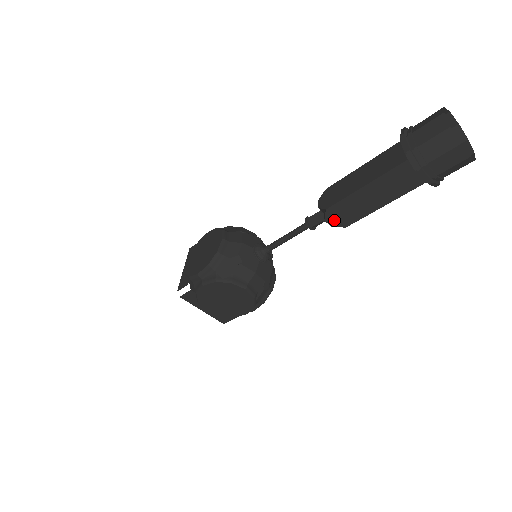
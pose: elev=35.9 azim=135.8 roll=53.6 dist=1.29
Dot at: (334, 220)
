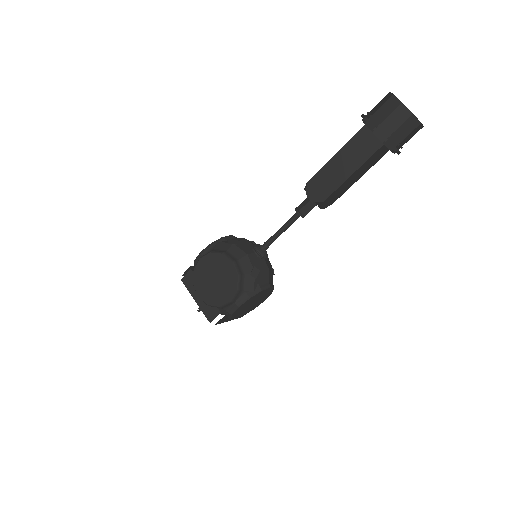
Dot at: (326, 204)
